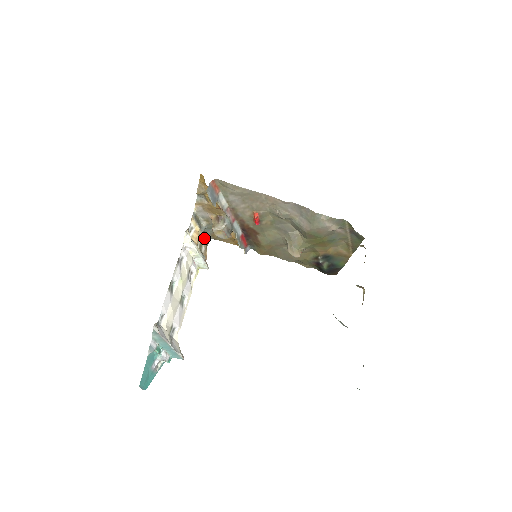
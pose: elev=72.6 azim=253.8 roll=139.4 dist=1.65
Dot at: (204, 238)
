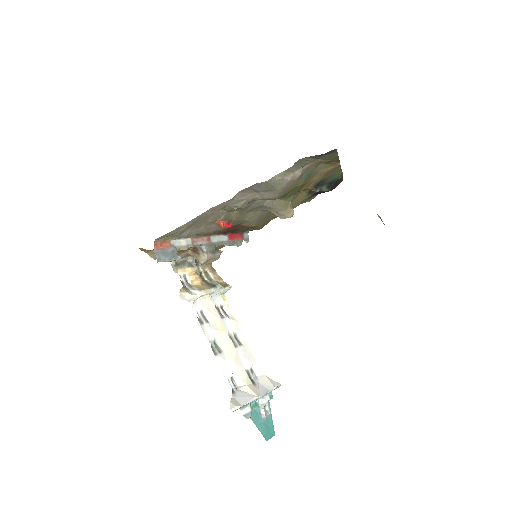
Dot at: (203, 265)
